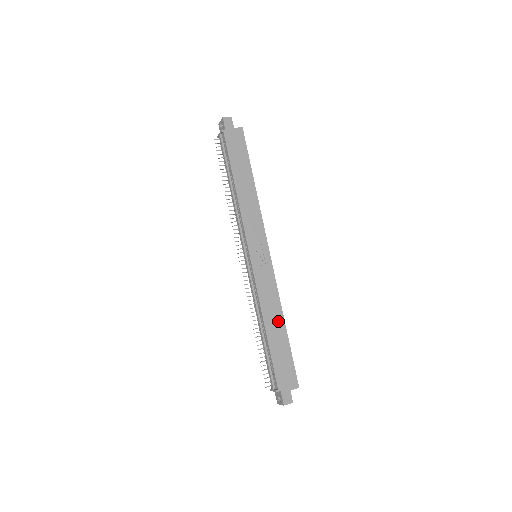
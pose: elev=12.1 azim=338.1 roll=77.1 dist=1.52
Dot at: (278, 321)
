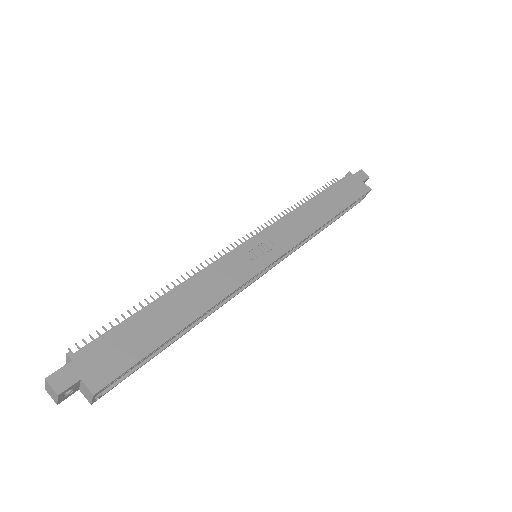
Dot at: (189, 309)
